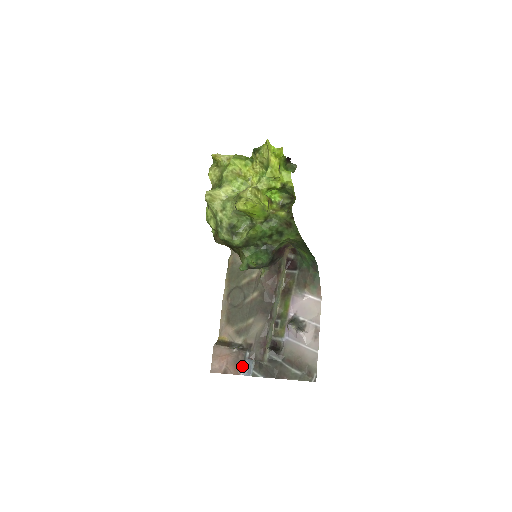
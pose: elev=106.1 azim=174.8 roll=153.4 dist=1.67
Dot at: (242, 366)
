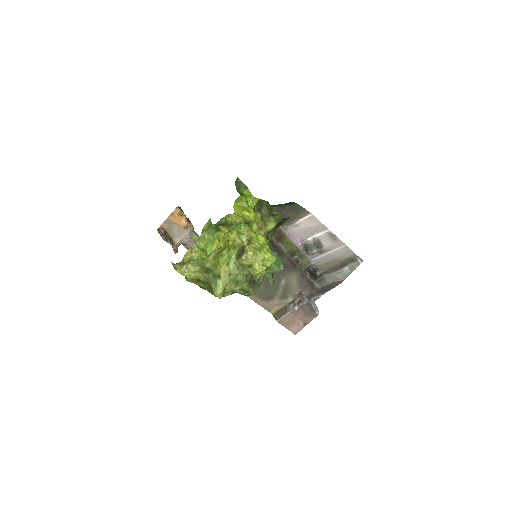
Dot at: (313, 310)
